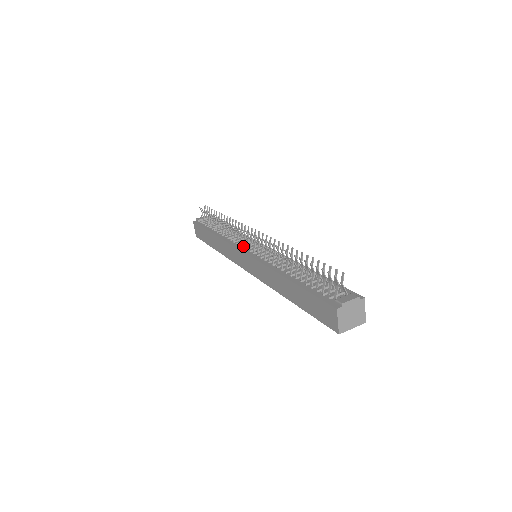
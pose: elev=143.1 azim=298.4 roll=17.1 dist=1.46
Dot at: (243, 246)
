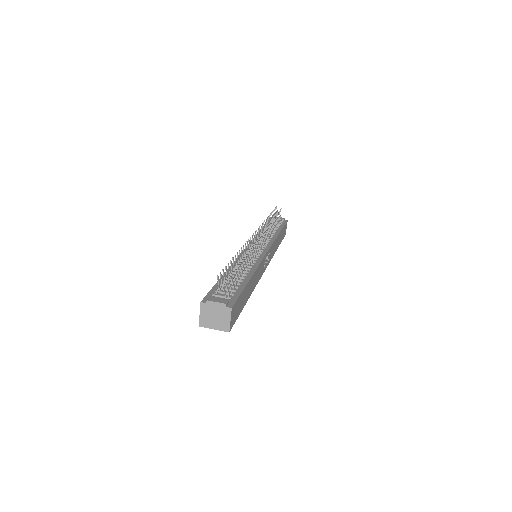
Dot at: occluded
